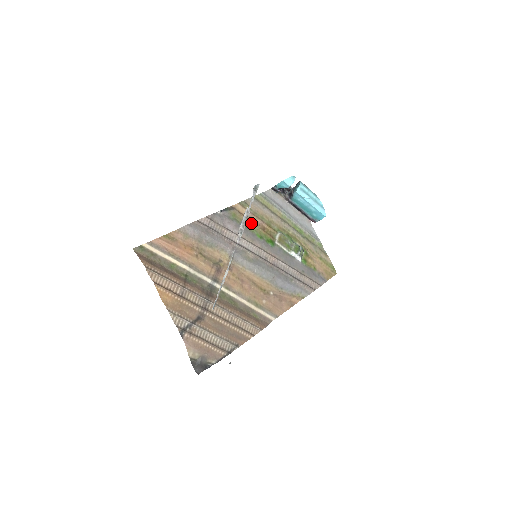
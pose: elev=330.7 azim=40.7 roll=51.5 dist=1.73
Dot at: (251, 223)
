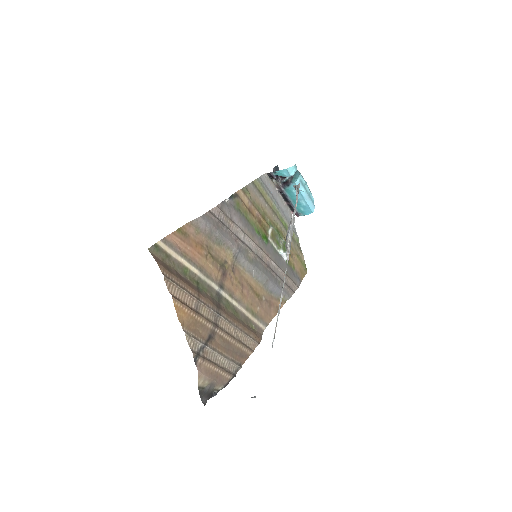
Dot at: (251, 215)
